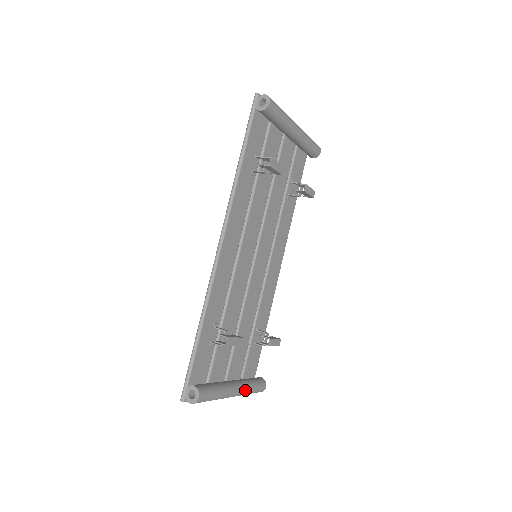
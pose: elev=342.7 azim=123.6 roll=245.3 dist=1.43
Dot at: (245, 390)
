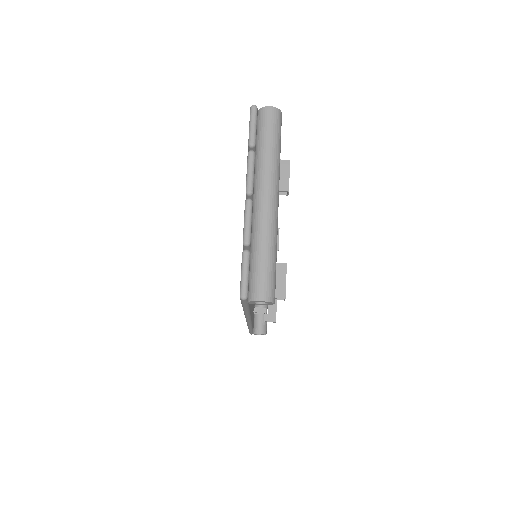
Dot at: occluded
